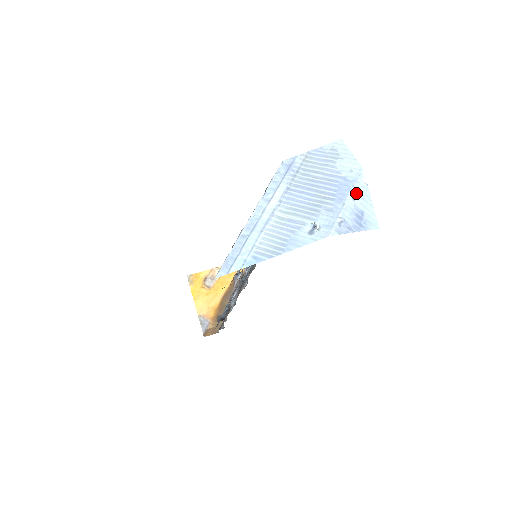
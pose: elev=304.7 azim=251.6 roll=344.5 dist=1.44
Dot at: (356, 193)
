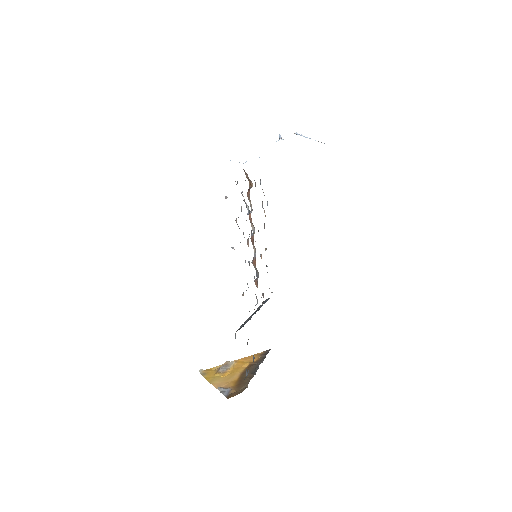
Dot at: (303, 136)
